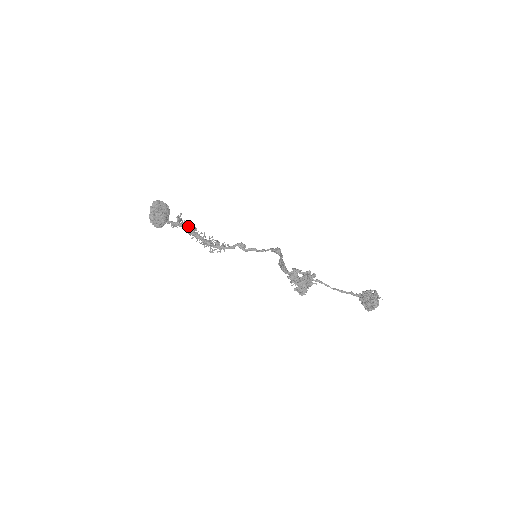
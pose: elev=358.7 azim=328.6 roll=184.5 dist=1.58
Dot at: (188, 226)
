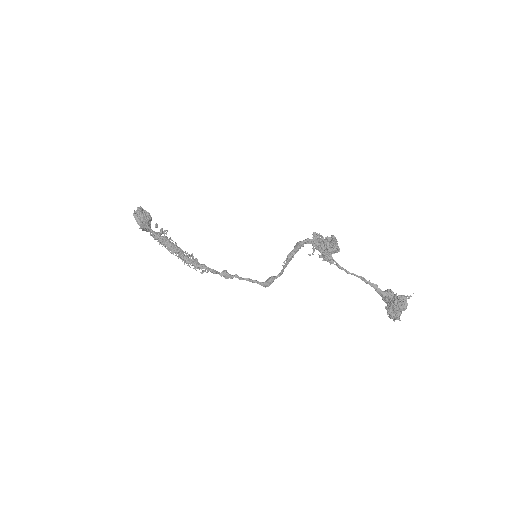
Dot at: (169, 240)
